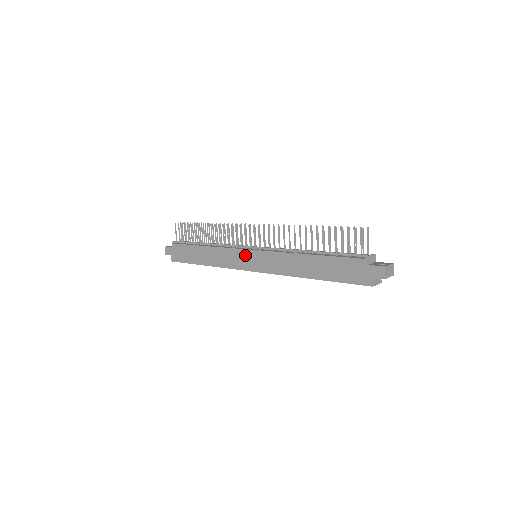
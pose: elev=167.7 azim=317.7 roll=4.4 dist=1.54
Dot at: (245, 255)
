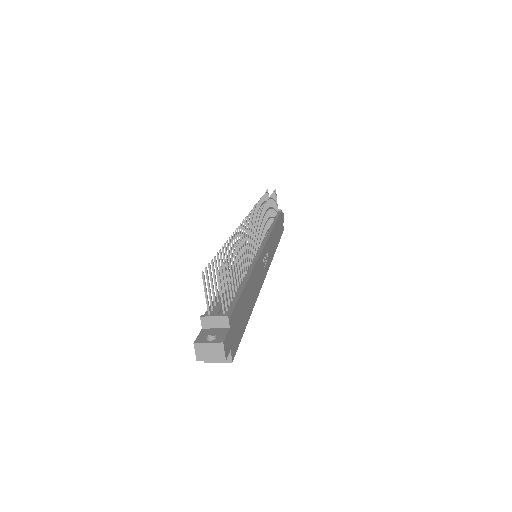
Dot at: occluded
